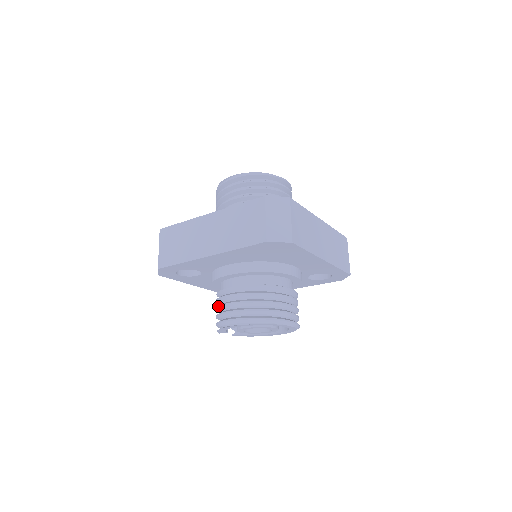
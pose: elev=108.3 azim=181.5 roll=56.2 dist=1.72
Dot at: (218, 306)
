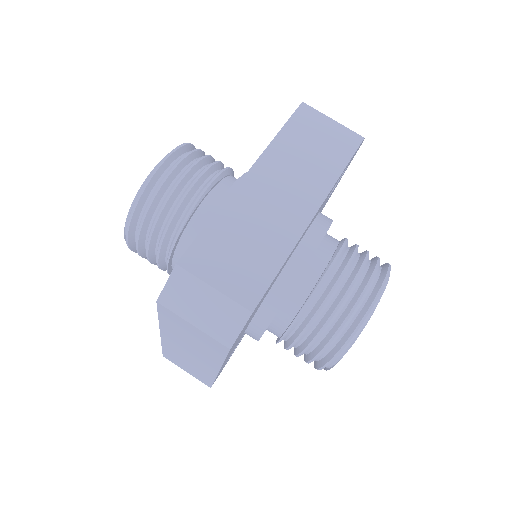
Dot at: occluded
